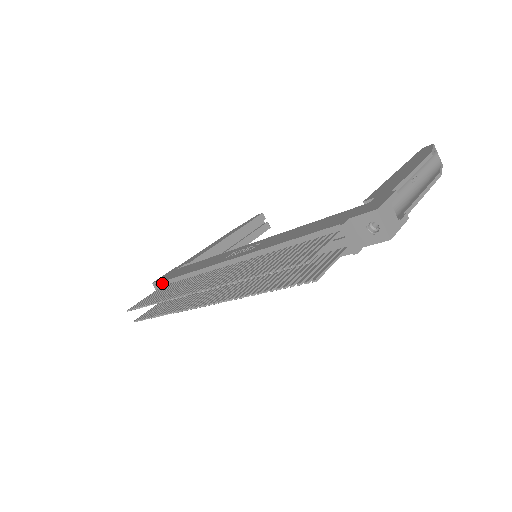
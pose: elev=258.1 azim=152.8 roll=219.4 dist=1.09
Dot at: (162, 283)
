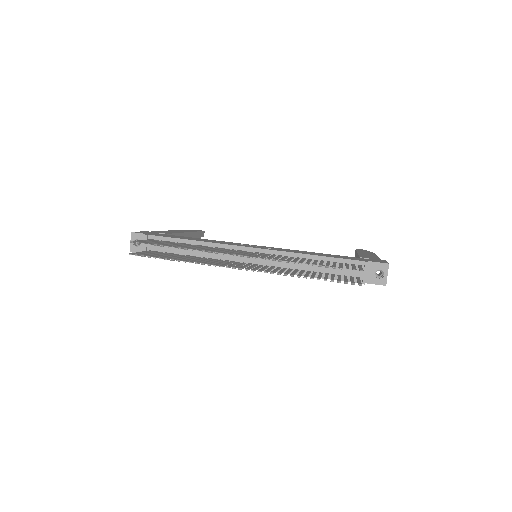
Dot at: (153, 236)
